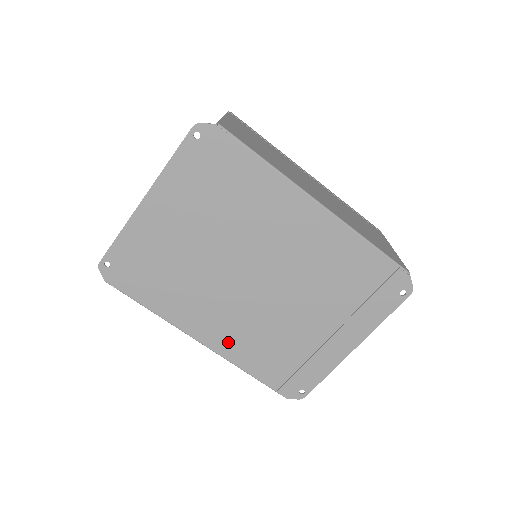
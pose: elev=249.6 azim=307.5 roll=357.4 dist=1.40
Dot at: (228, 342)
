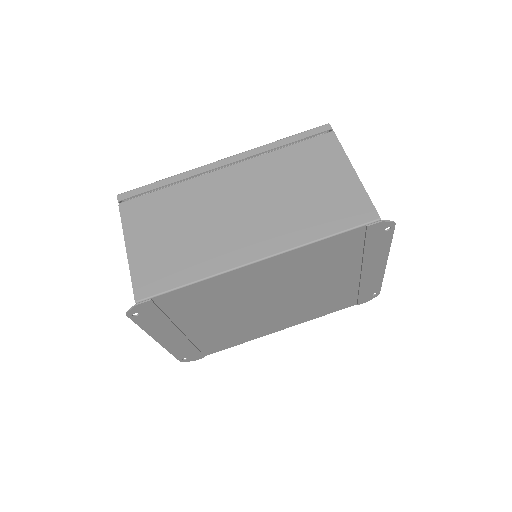
Dot at: (296, 320)
